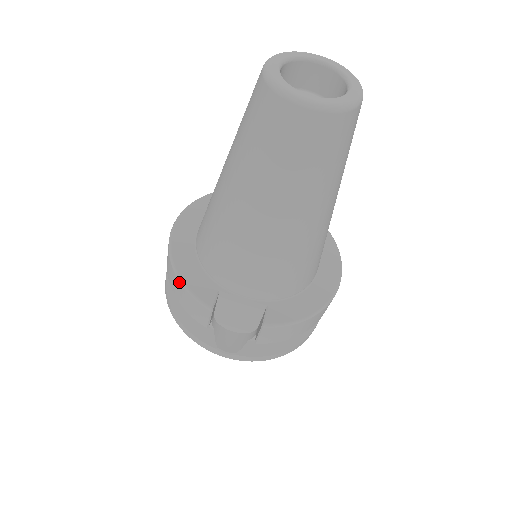
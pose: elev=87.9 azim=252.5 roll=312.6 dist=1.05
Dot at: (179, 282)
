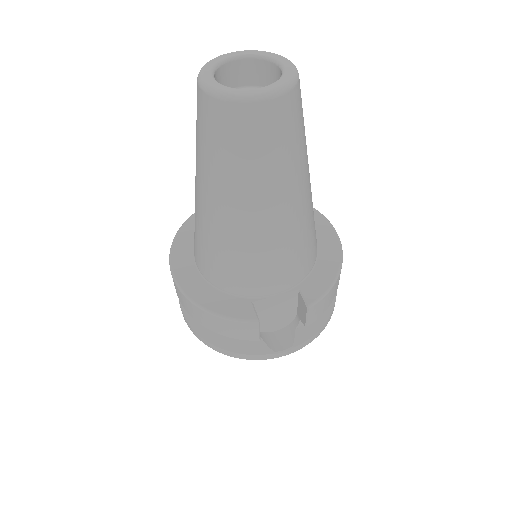
Dot at: (214, 317)
